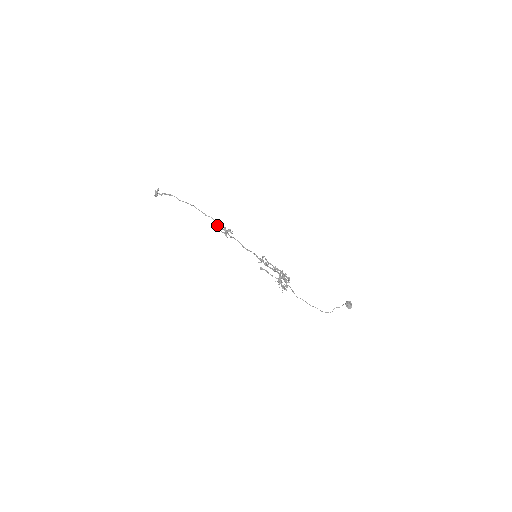
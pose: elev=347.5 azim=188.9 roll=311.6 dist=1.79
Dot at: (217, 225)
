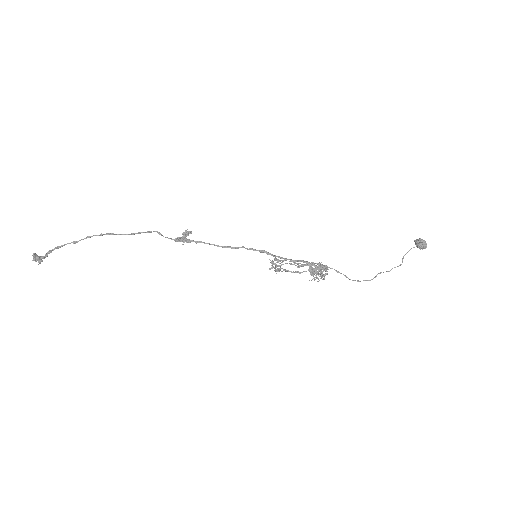
Dot at: occluded
